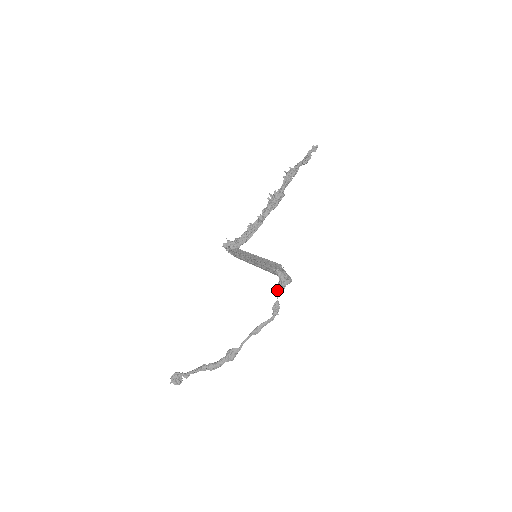
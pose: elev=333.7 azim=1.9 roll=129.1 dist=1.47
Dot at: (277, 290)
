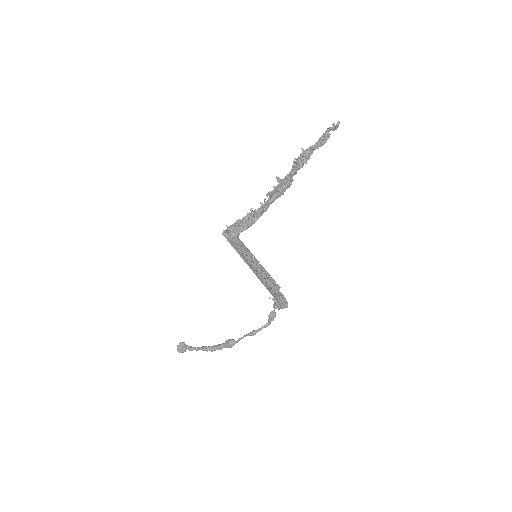
Dot at: (273, 307)
